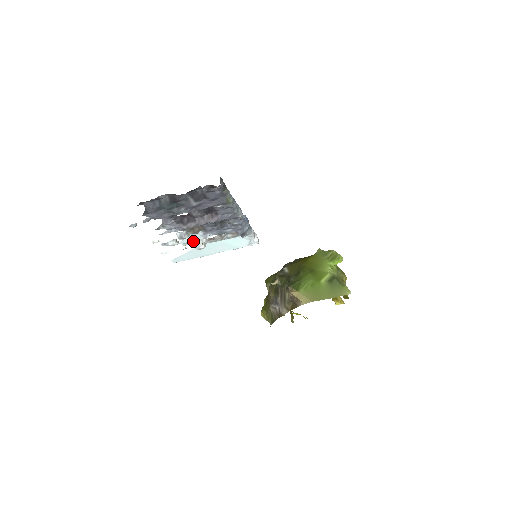
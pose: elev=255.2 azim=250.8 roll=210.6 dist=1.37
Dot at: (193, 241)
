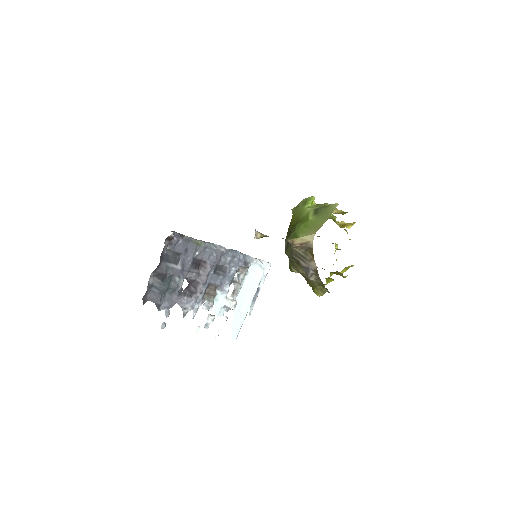
Dot at: (222, 305)
